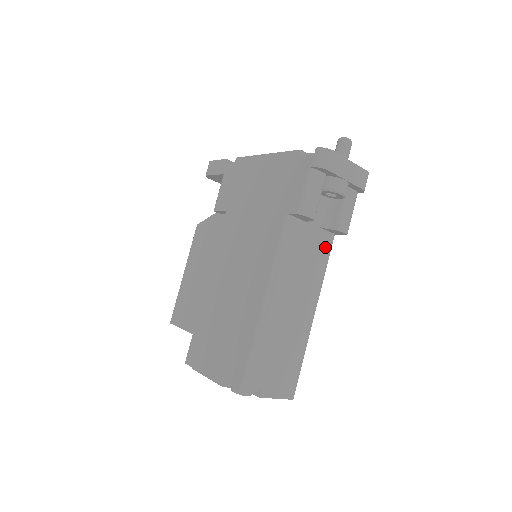
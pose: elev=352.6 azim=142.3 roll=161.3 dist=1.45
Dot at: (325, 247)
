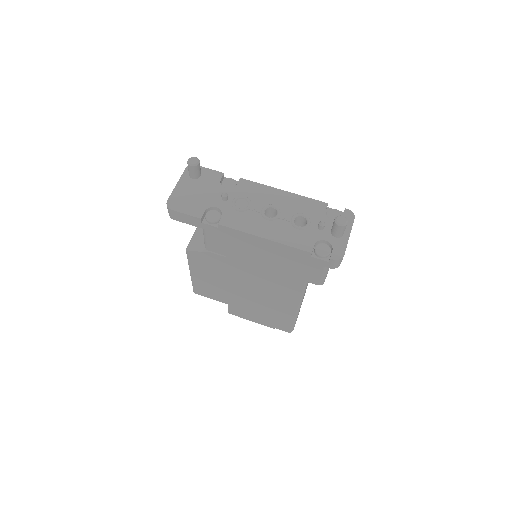
Dot at: occluded
